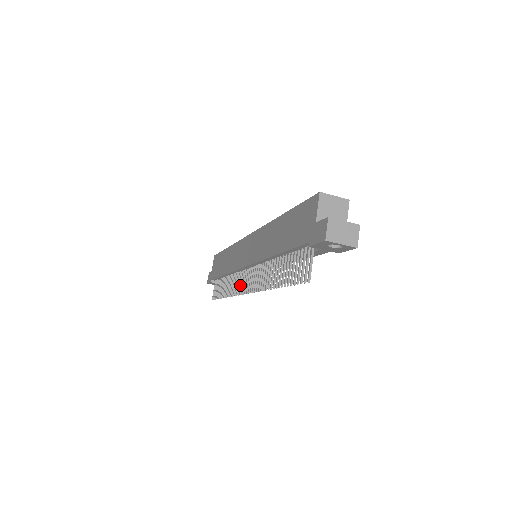
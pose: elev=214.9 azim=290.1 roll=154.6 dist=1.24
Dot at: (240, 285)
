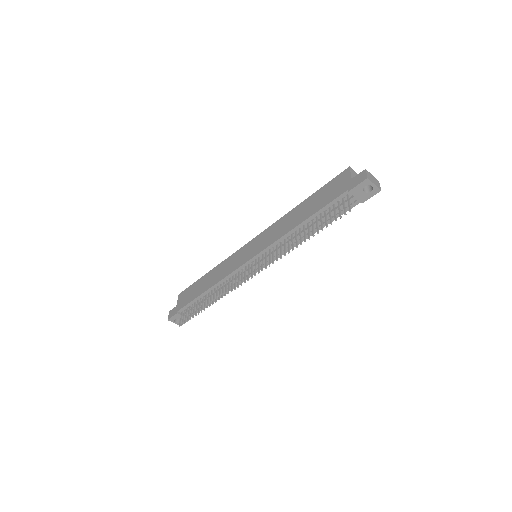
Dot at: occluded
